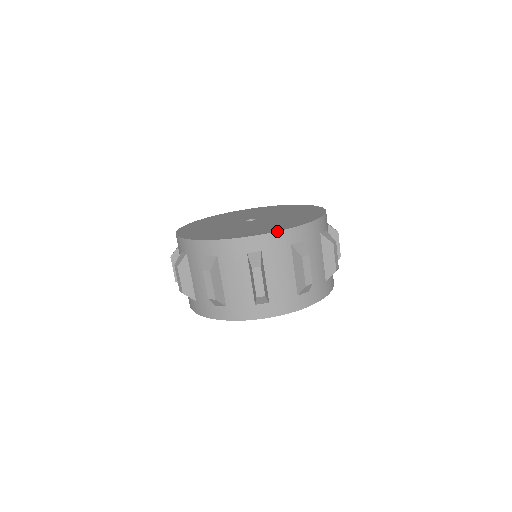
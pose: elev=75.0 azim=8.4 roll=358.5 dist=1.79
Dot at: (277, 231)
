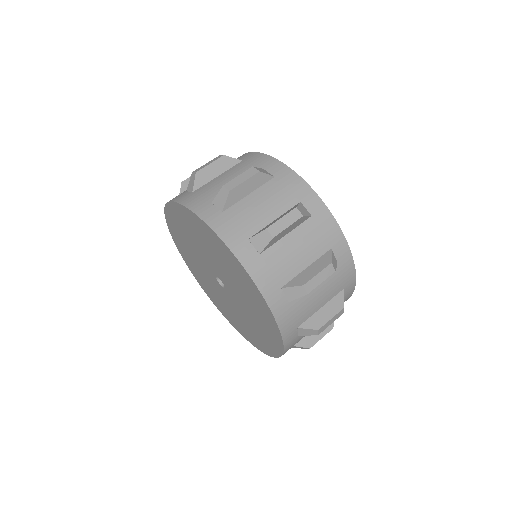
Dot at: occluded
